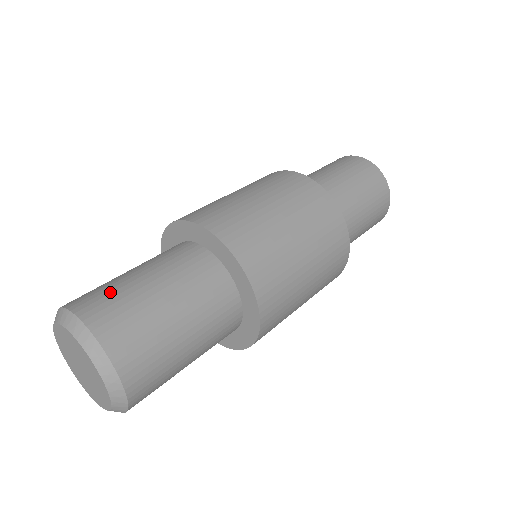
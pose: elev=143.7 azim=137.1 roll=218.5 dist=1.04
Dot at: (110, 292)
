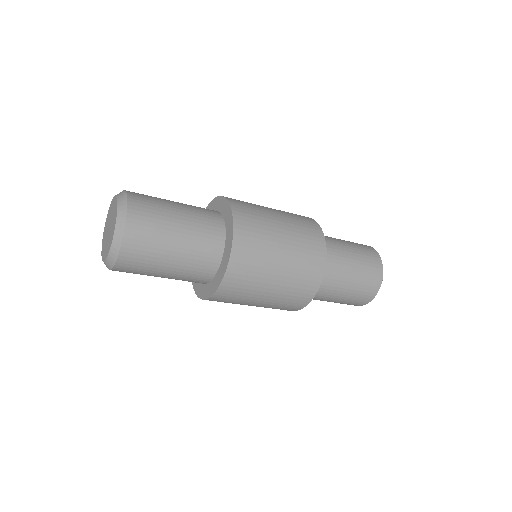
Dot at: (153, 200)
